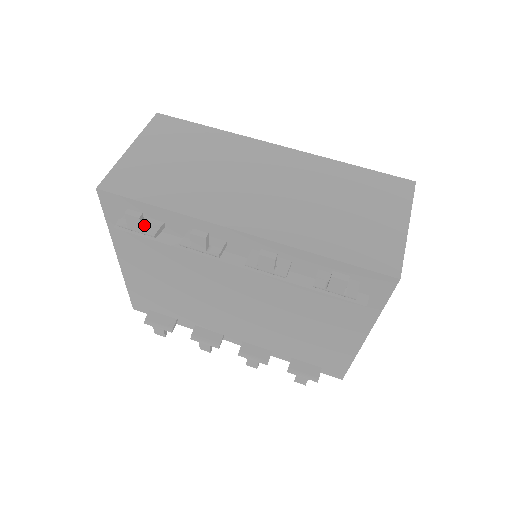
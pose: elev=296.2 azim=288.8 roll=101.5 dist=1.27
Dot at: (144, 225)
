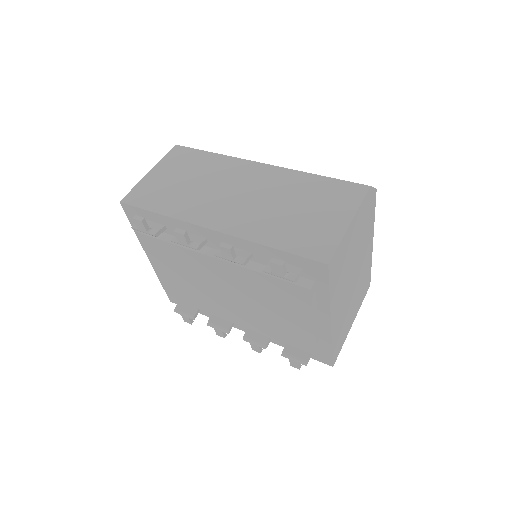
Dot at: (148, 227)
